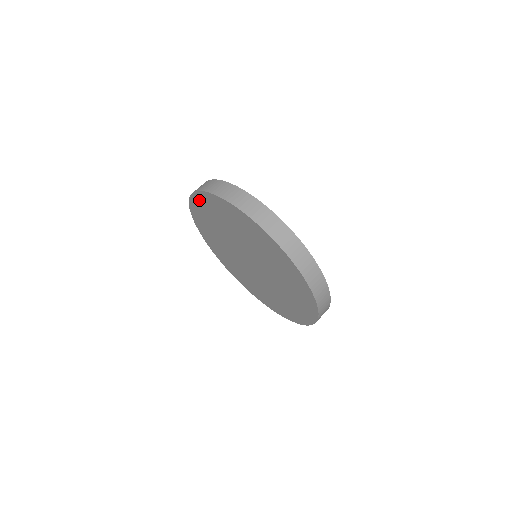
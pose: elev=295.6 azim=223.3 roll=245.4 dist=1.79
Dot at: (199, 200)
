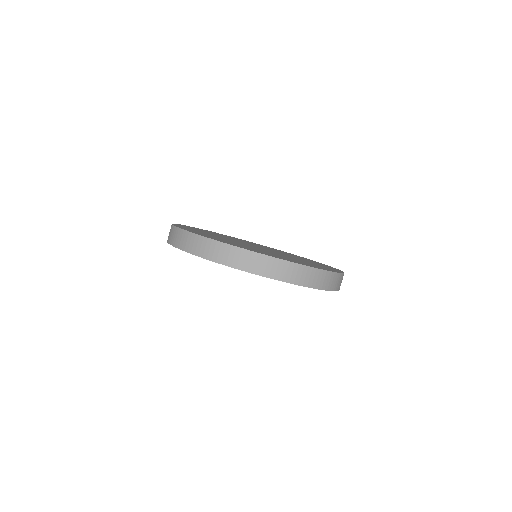
Dot at: occluded
